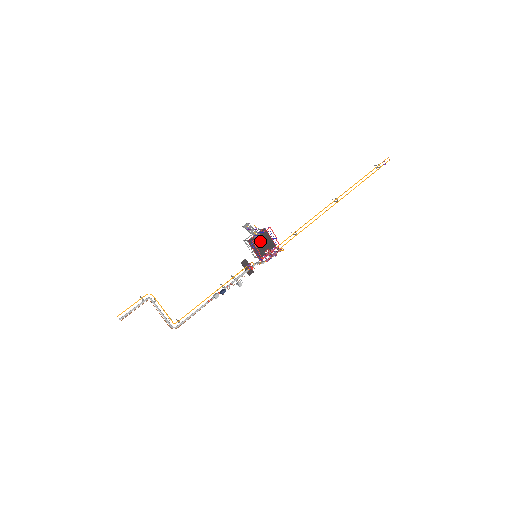
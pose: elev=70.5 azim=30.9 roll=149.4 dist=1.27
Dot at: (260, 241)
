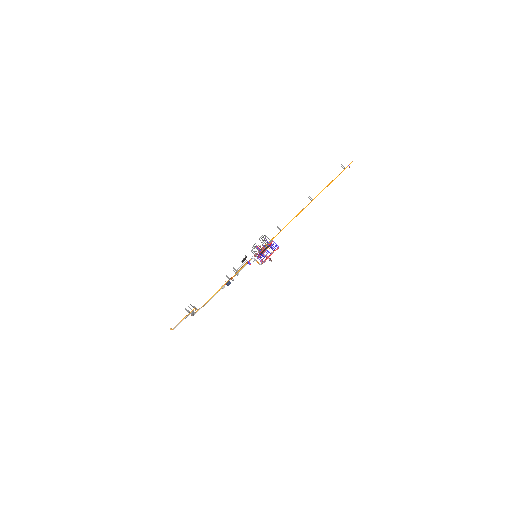
Dot at: occluded
